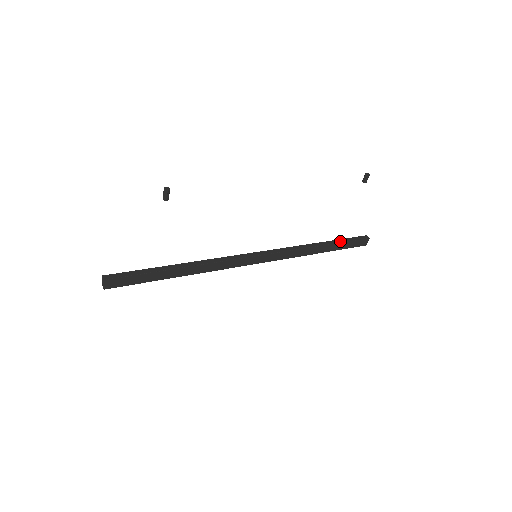
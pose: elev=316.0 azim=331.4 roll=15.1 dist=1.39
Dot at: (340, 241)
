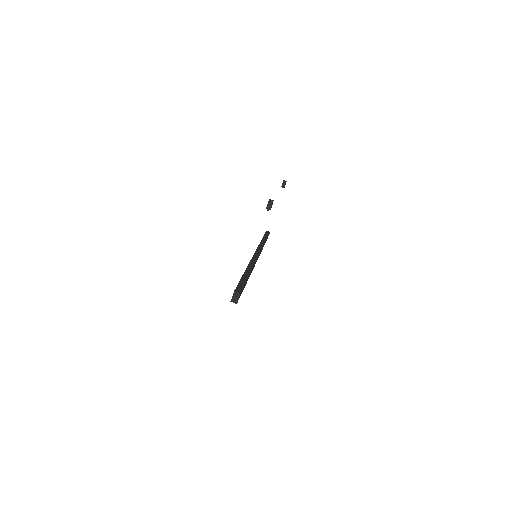
Dot at: (266, 237)
